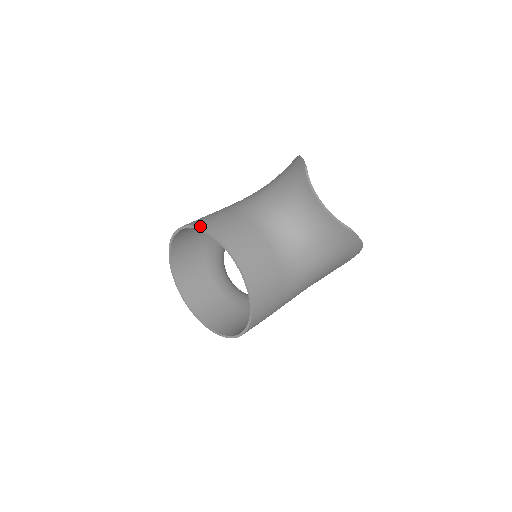
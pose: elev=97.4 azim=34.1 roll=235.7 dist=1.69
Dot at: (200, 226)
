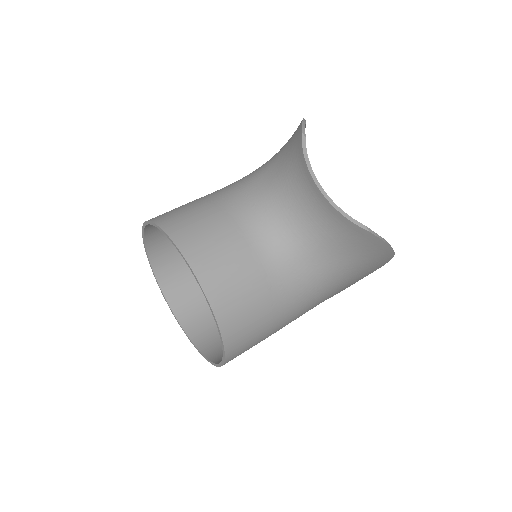
Dot at: (159, 223)
